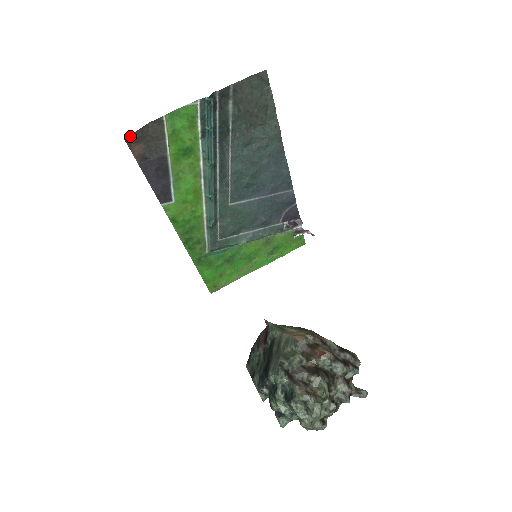
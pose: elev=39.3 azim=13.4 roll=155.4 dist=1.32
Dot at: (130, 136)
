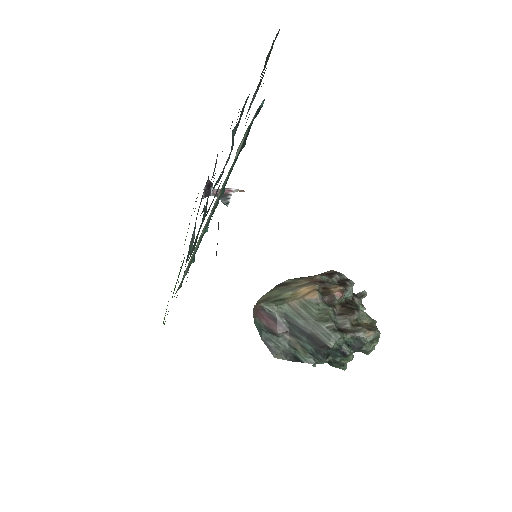
Dot at: occluded
